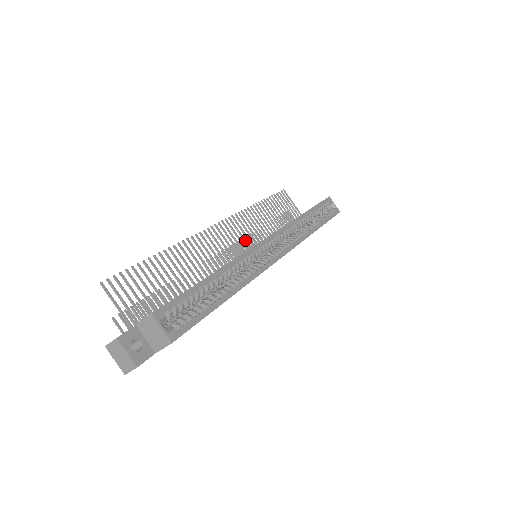
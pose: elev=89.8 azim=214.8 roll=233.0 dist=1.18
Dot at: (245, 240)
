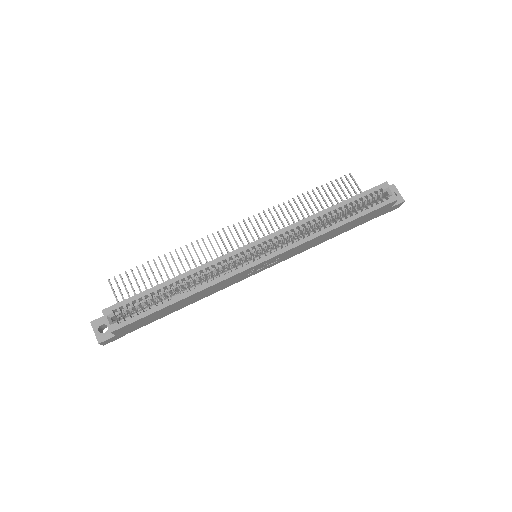
Dot at: occluded
